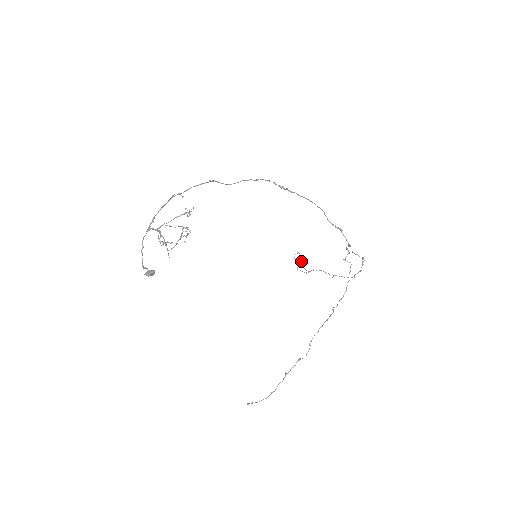
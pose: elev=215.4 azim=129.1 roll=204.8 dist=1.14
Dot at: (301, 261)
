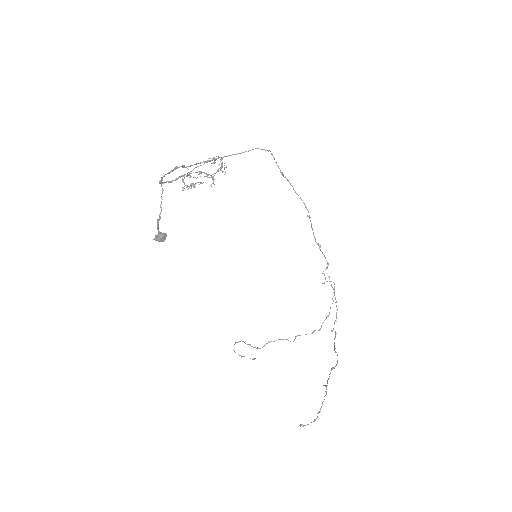
Dot at: (247, 344)
